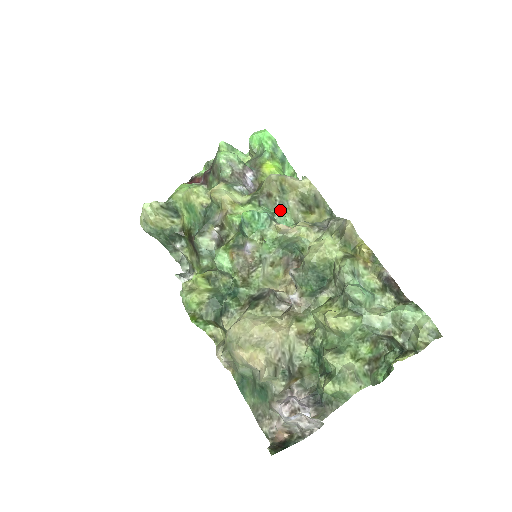
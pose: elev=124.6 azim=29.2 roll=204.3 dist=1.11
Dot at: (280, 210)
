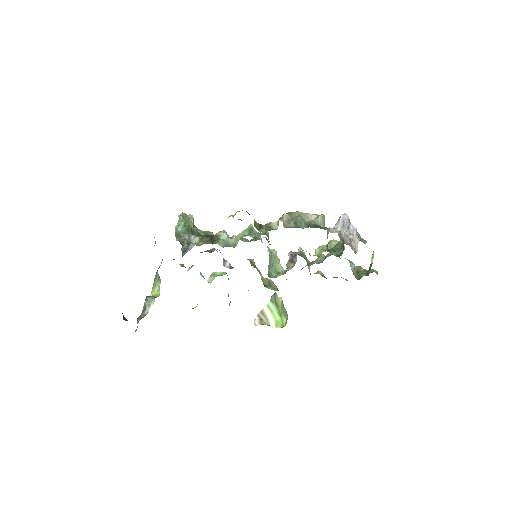
Dot at: occluded
